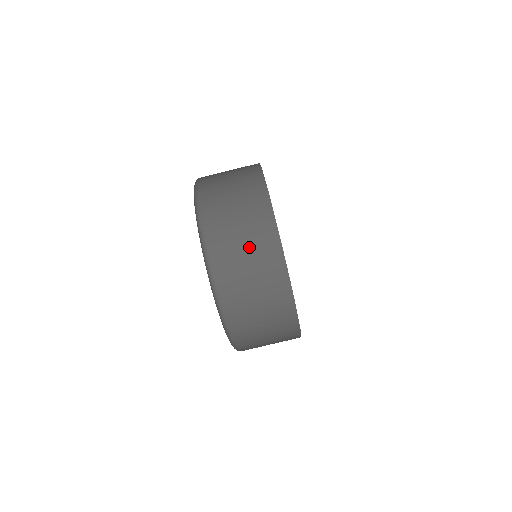
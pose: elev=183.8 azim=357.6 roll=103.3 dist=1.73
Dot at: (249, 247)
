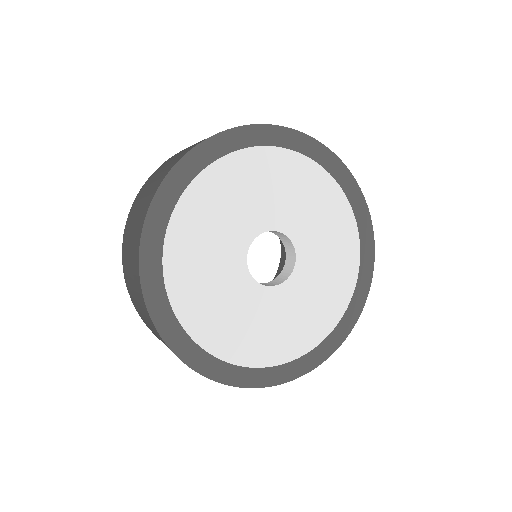
Dot at: (135, 290)
